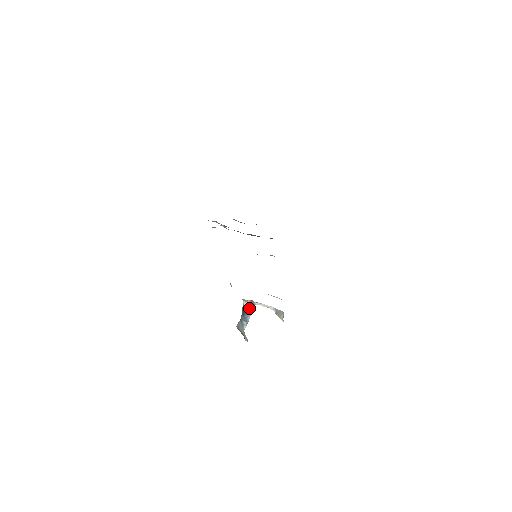
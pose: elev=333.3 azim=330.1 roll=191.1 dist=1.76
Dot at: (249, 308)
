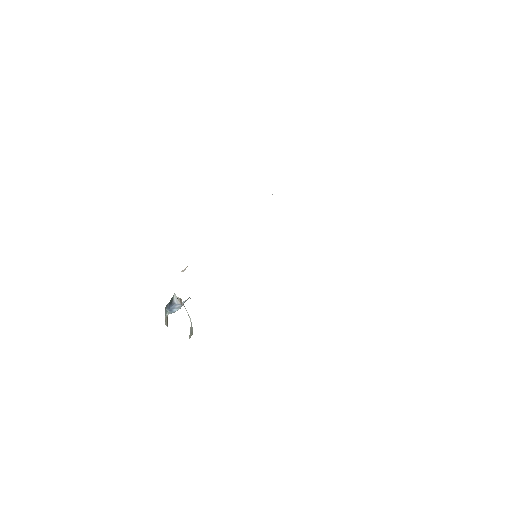
Dot at: (177, 303)
